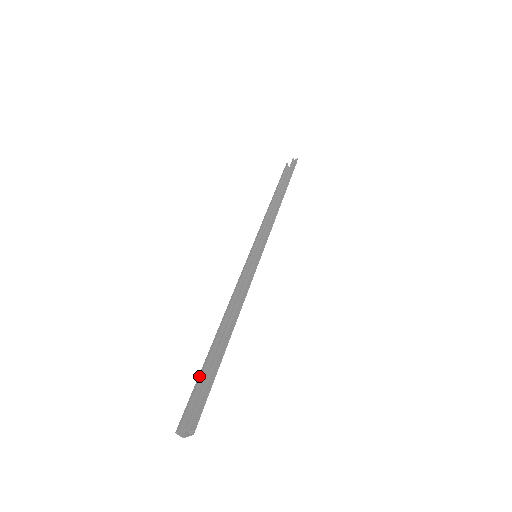
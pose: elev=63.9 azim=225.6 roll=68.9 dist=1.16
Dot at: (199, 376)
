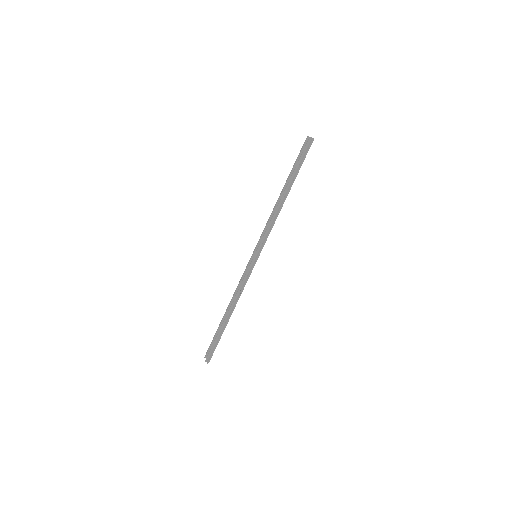
Dot at: (215, 334)
